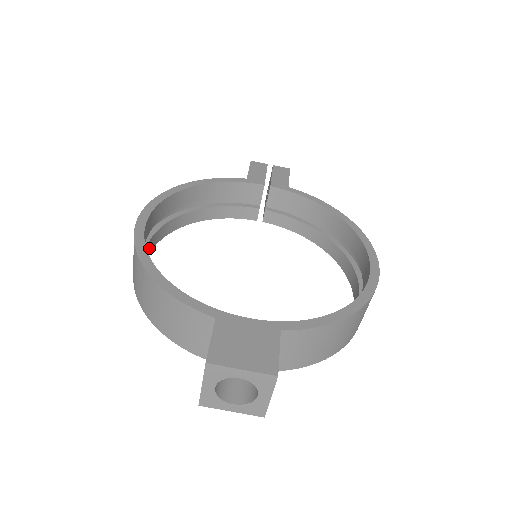
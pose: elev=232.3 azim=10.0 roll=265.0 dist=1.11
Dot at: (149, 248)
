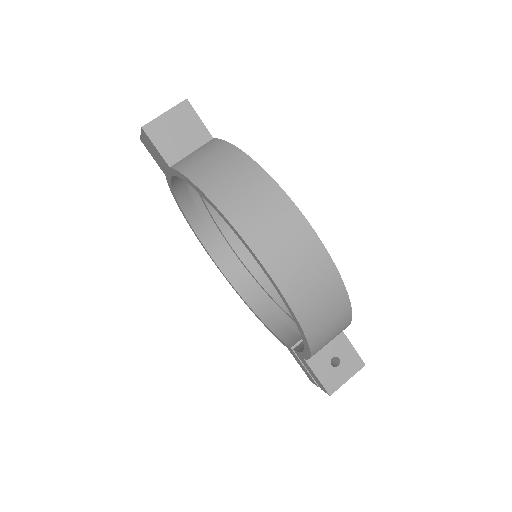
Dot at: (222, 262)
